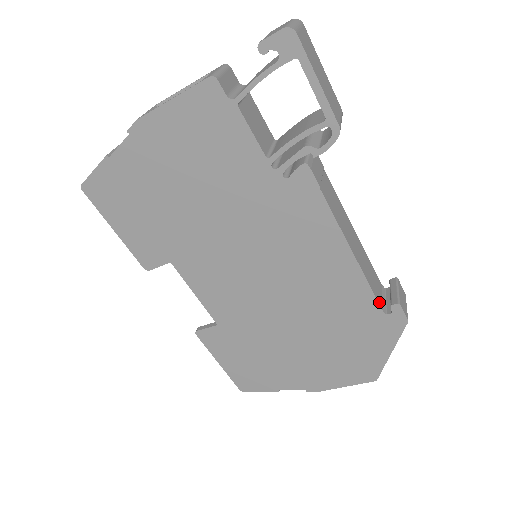
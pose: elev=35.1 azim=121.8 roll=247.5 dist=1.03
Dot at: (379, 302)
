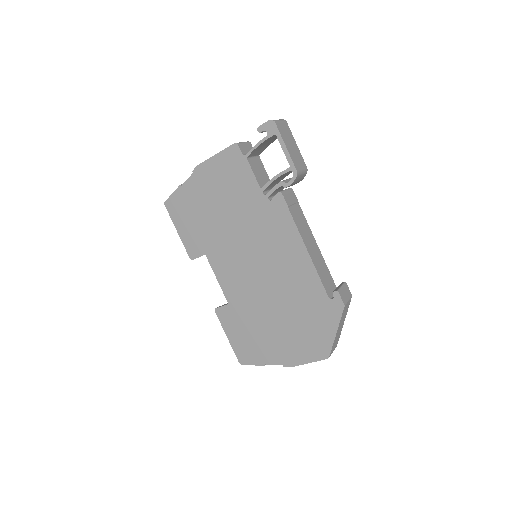
Dot at: (326, 290)
